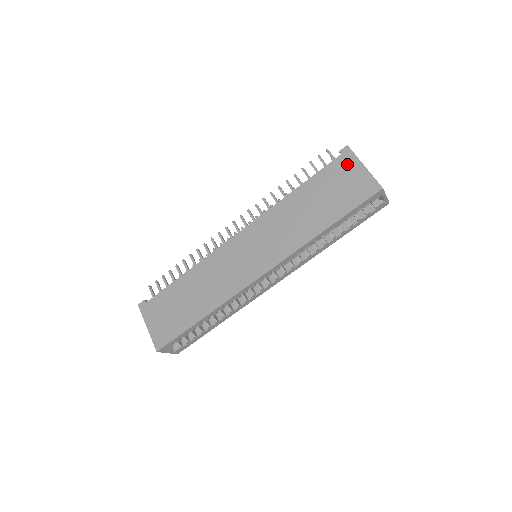
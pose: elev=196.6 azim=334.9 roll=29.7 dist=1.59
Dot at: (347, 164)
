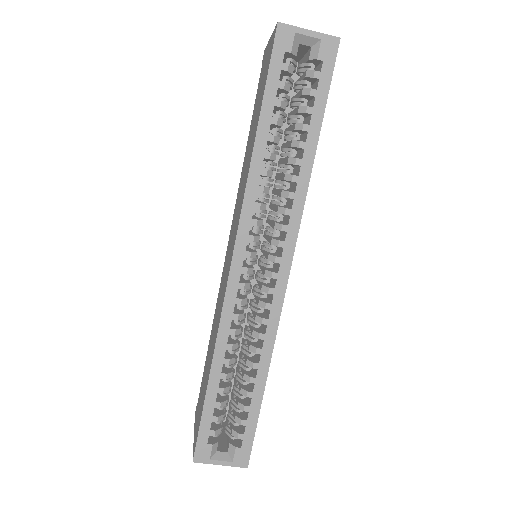
Dot at: (264, 61)
